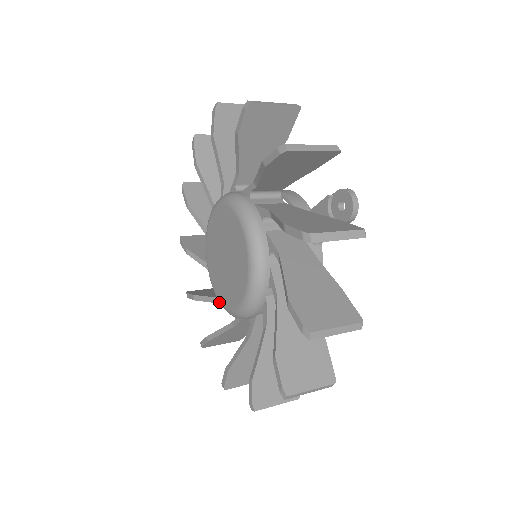
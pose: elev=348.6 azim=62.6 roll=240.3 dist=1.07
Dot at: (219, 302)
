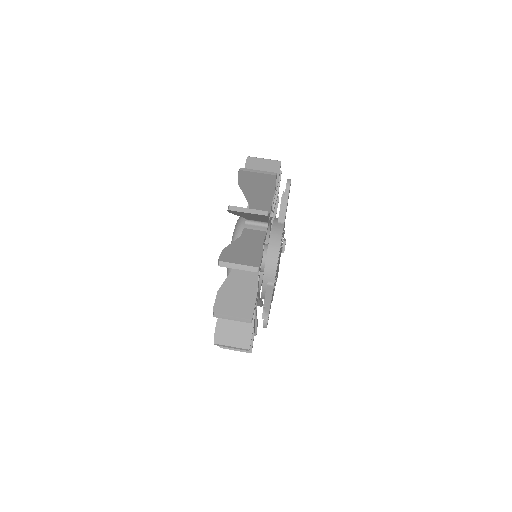
Dot at: occluded
